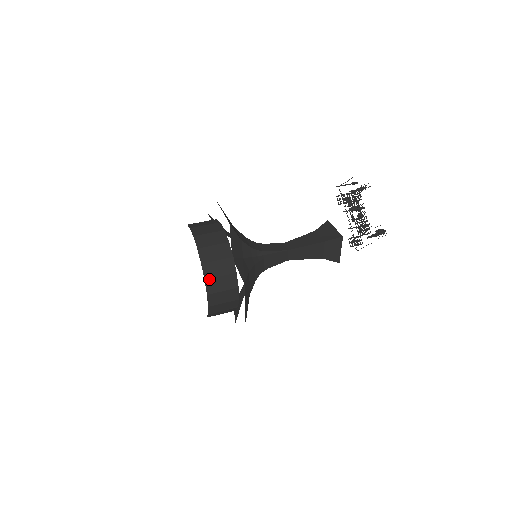
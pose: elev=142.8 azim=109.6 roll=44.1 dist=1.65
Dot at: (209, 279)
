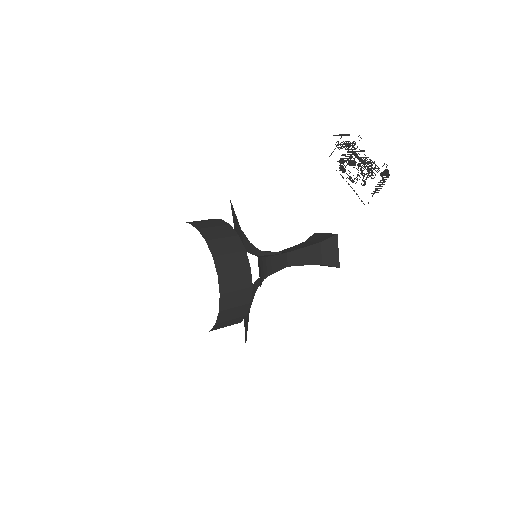
Dot at: (217, 256)
